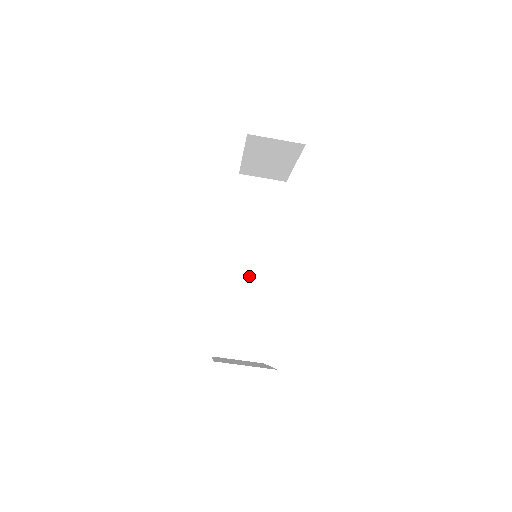
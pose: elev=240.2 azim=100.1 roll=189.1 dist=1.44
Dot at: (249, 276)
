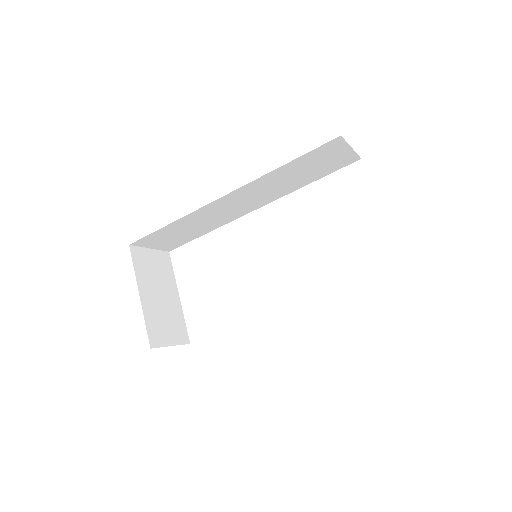
Dot at: (228, 210)
